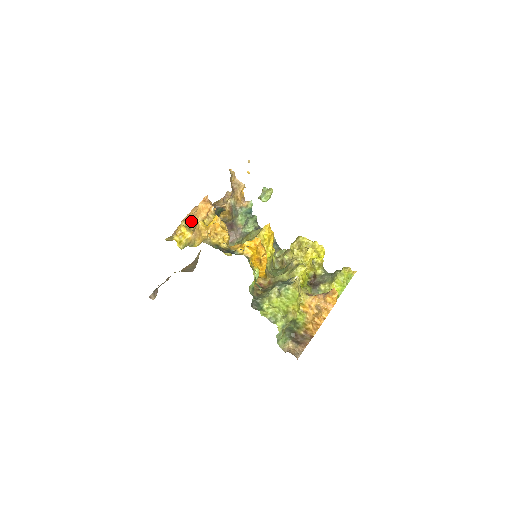
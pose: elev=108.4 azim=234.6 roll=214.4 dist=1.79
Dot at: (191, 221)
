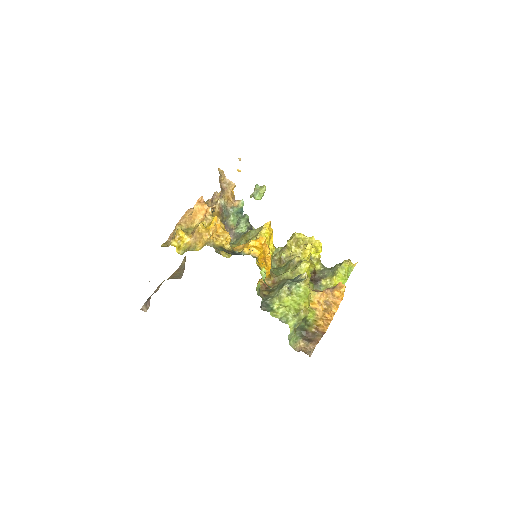
Dot at: (187, 224)
